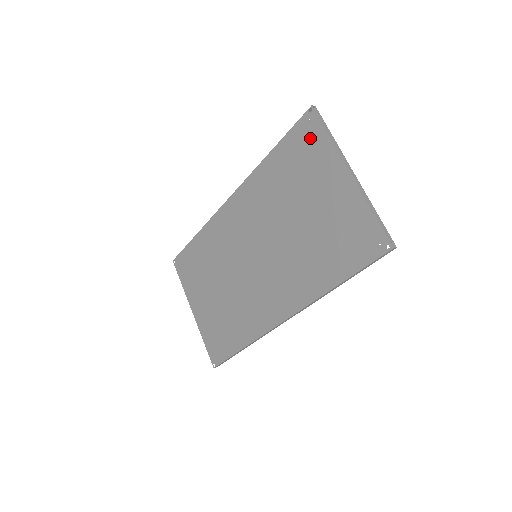
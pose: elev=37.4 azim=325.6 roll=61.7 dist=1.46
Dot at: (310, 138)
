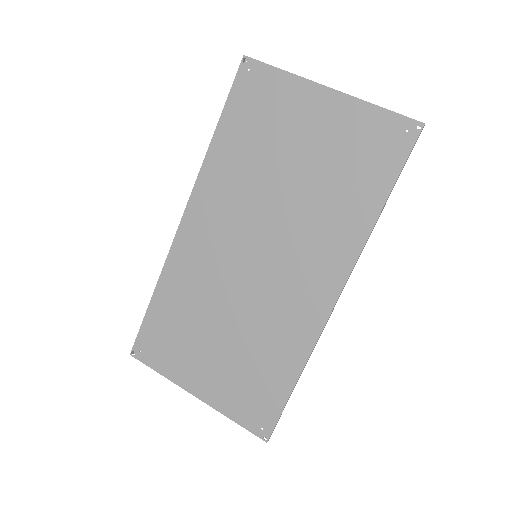
Dot at: (260, 86)
